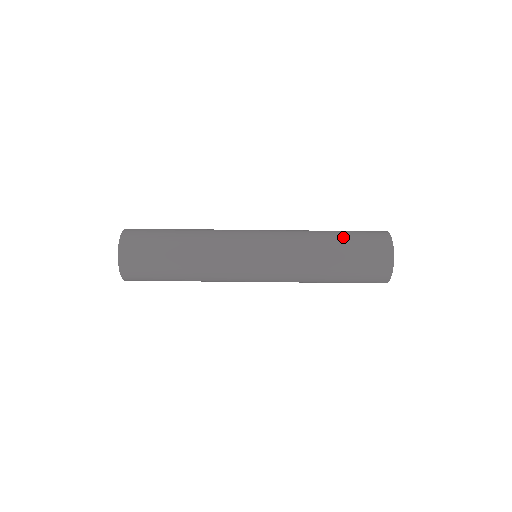
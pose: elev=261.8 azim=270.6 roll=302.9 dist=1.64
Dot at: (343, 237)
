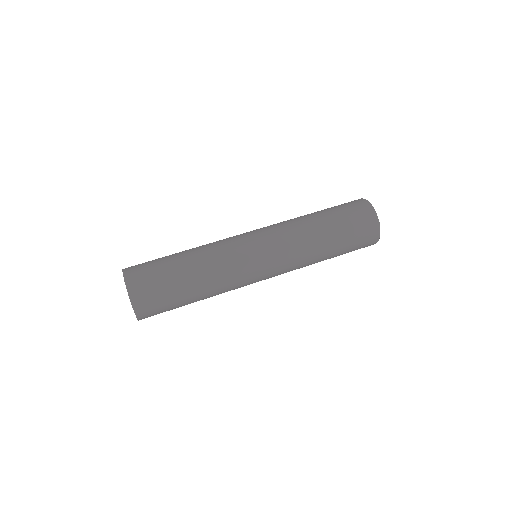
Dot at: (332, 217)
